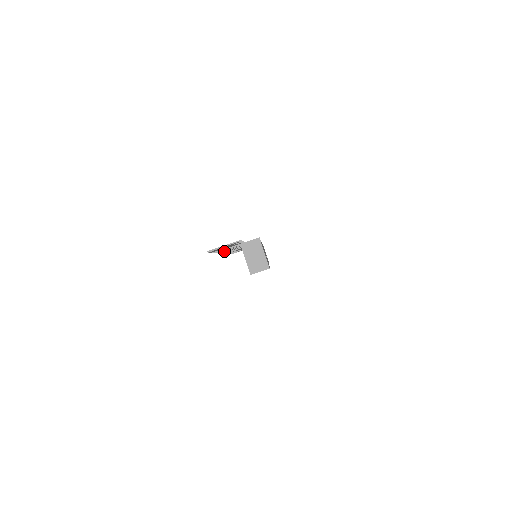
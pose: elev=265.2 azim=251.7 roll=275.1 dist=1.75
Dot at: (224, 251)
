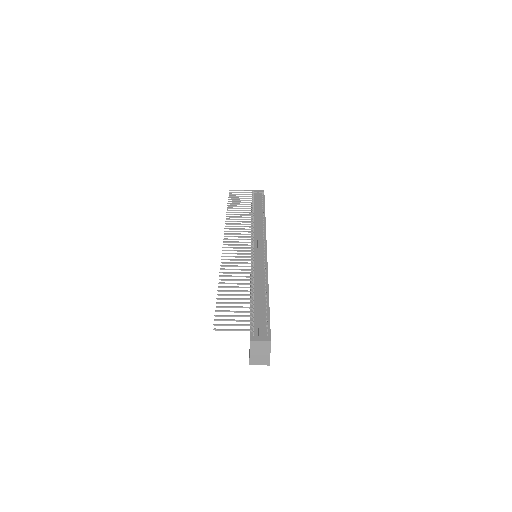
Dot at: (226, 263)
